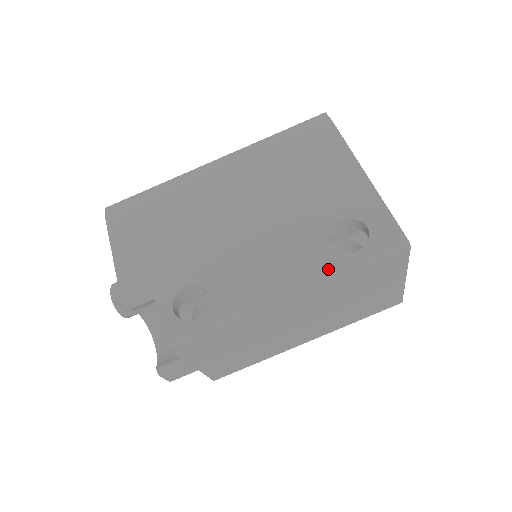
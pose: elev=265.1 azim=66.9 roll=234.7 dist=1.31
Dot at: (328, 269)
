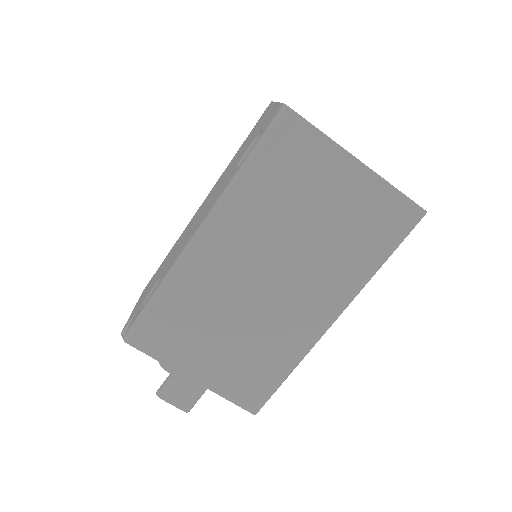
Dot at: (226, 185)
